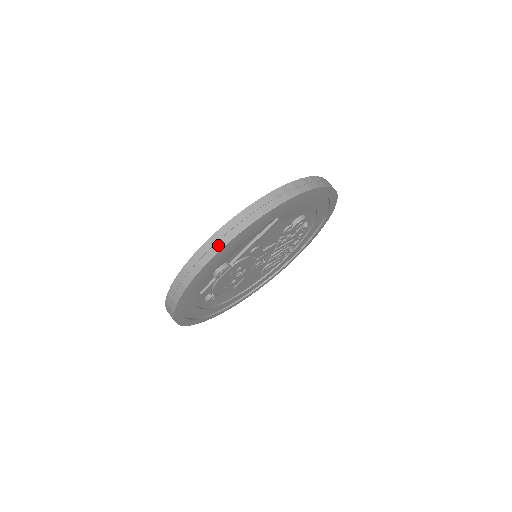
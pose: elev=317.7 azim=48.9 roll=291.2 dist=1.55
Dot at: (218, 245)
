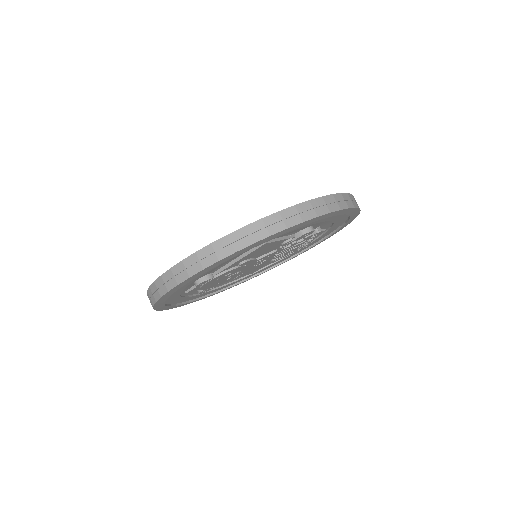
Dot at: (183, 275)
